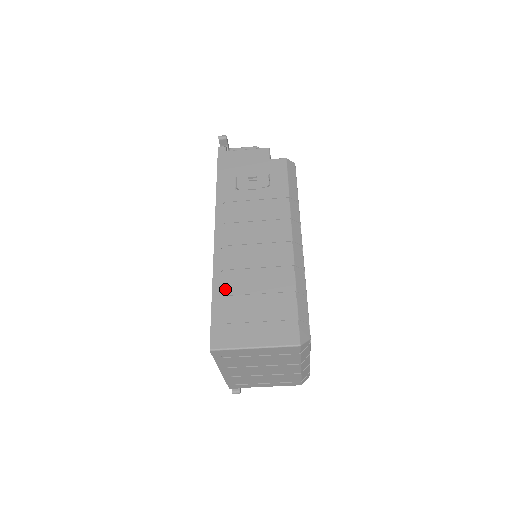
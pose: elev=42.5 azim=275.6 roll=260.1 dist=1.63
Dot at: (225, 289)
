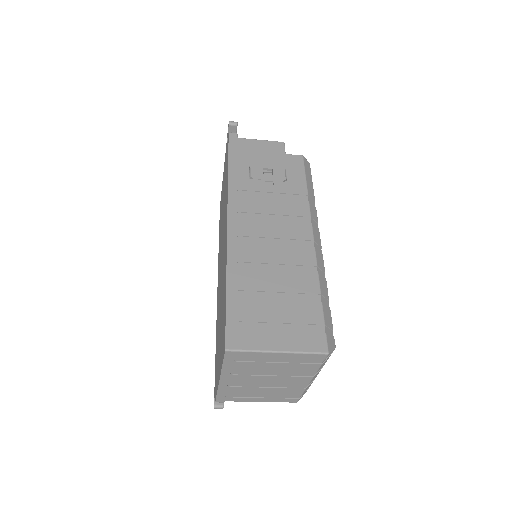
Dot at: (241, 283)
